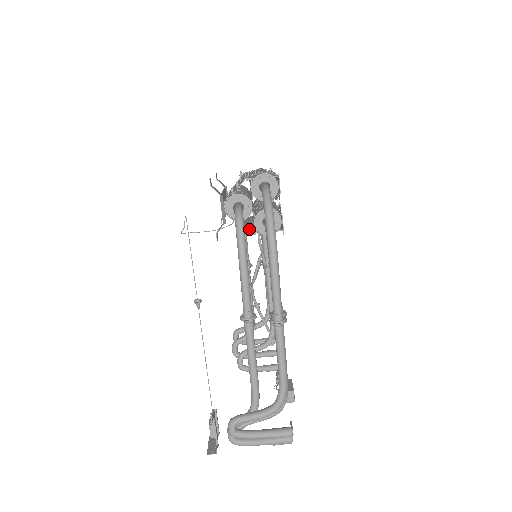
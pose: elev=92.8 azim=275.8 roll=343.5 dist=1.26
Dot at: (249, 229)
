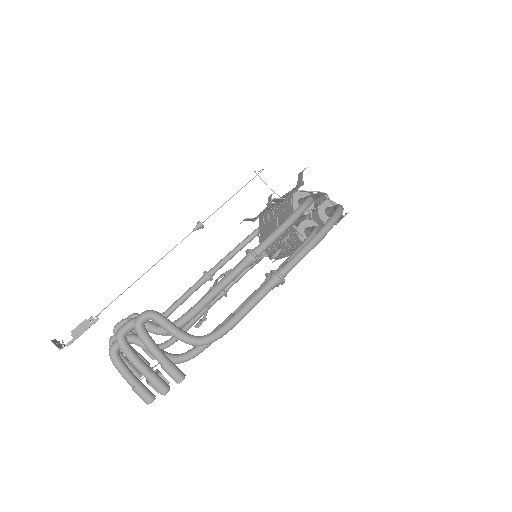
Dot at: occluded
